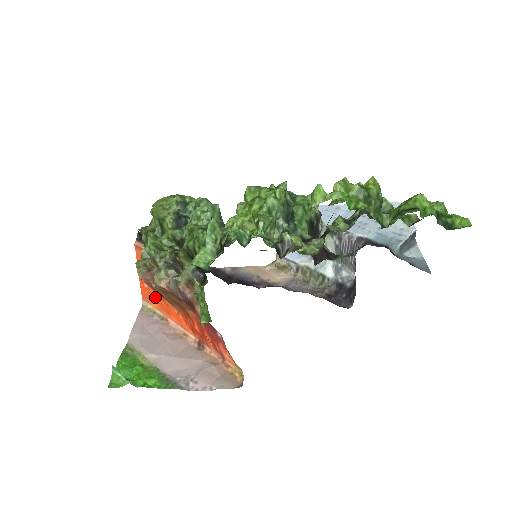
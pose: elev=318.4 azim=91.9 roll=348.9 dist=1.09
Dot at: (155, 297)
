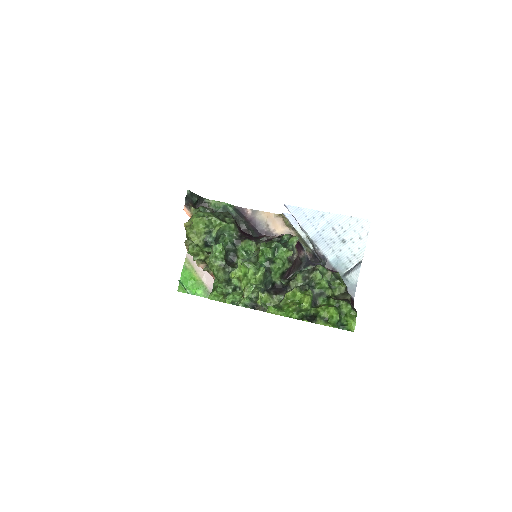
Dot at: occluded
